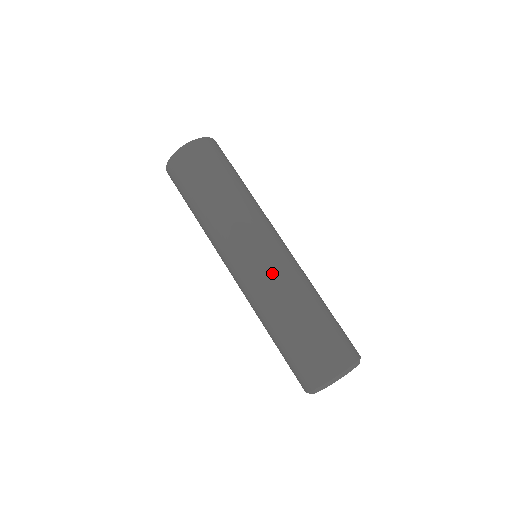
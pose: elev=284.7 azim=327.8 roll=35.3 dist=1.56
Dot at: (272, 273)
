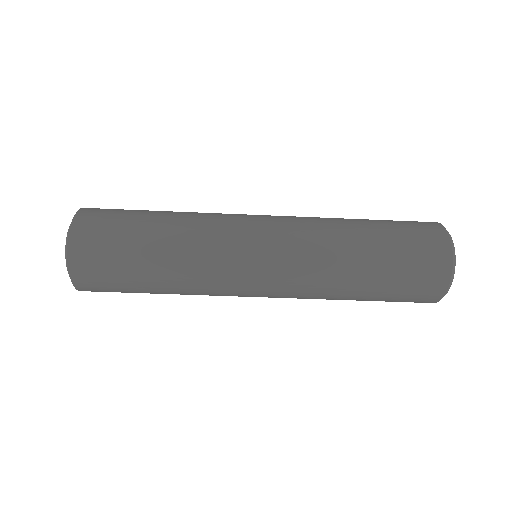
Dot at: (299, 255)
